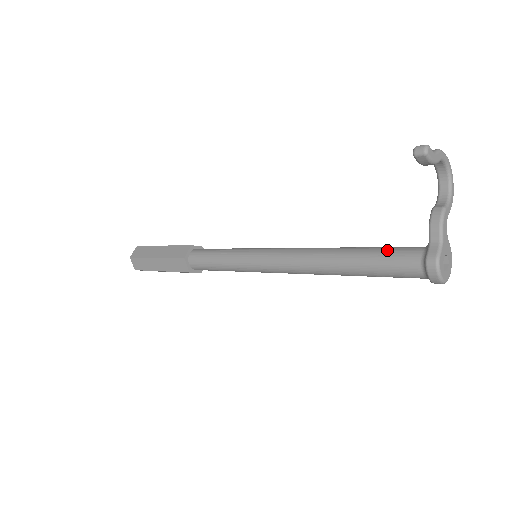
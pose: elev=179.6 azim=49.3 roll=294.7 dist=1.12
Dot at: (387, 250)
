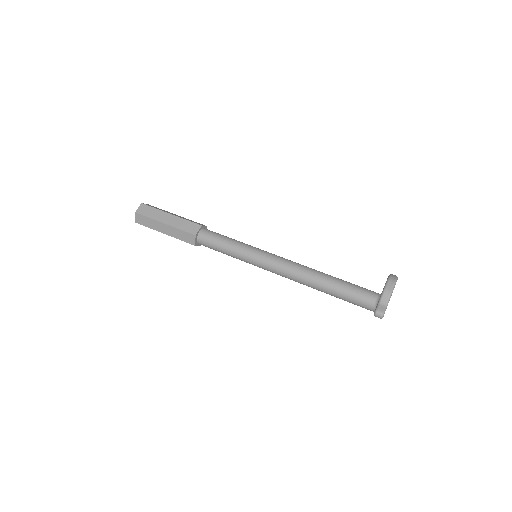
Dot at: (353, 298)
